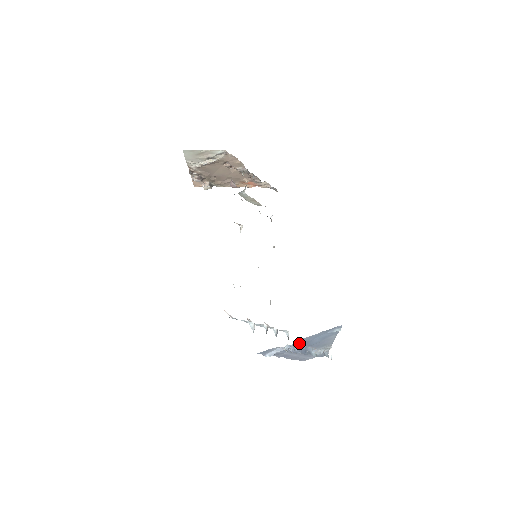
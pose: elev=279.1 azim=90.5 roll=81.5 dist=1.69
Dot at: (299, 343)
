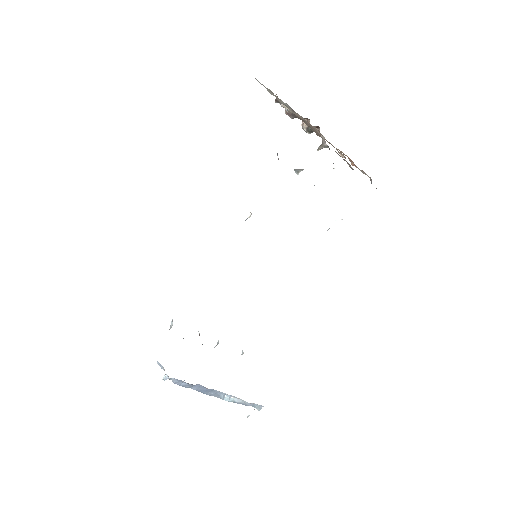
Dot at: occluded
